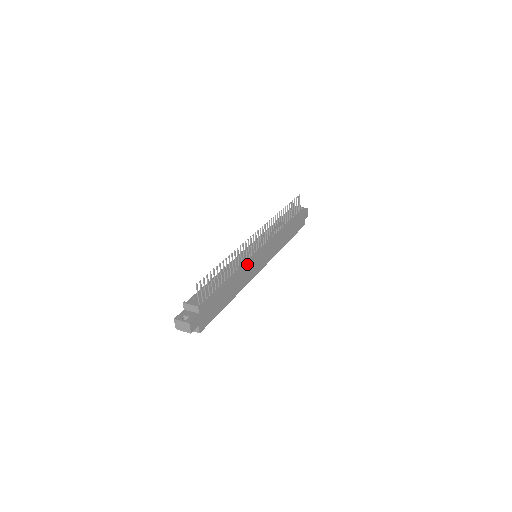
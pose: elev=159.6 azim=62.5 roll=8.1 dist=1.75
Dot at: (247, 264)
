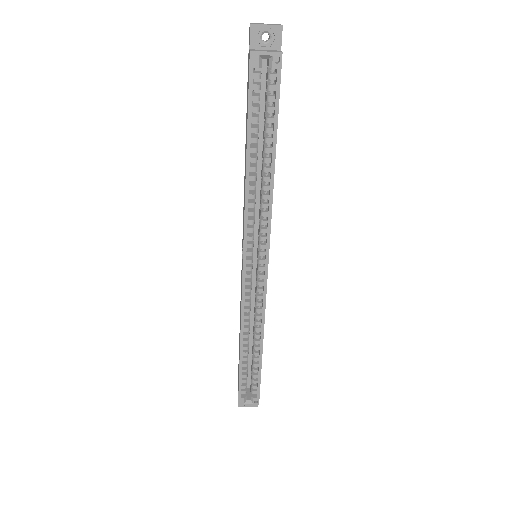
Dot at: occluded
